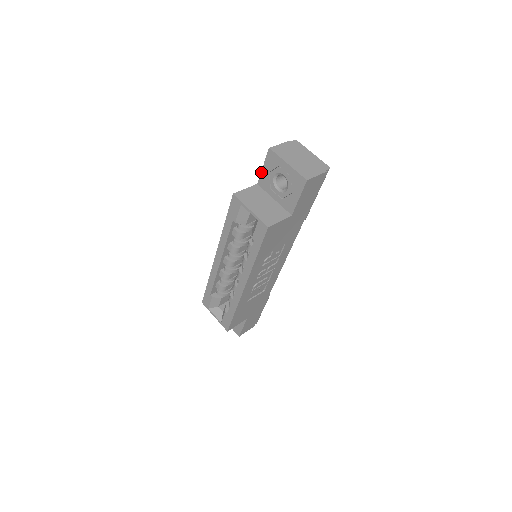
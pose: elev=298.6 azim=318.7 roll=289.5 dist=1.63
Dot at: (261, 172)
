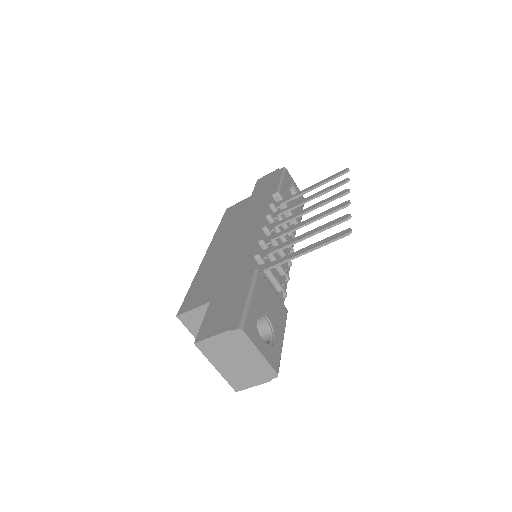
Dot at: (205, 315)
